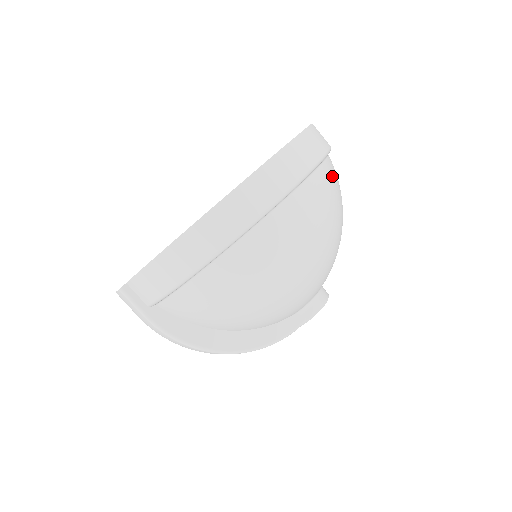
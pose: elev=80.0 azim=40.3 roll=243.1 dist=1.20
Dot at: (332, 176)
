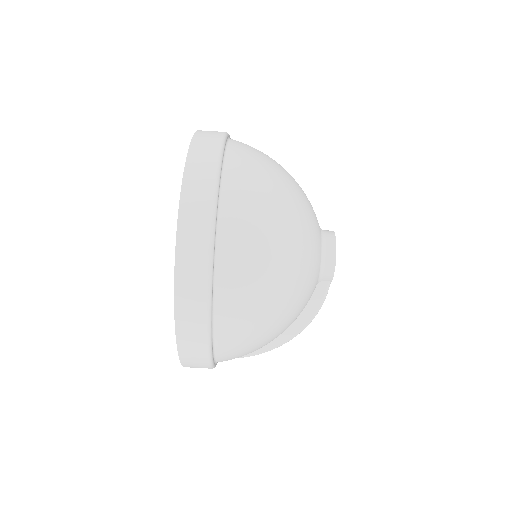
Dot at: (237, 225)
